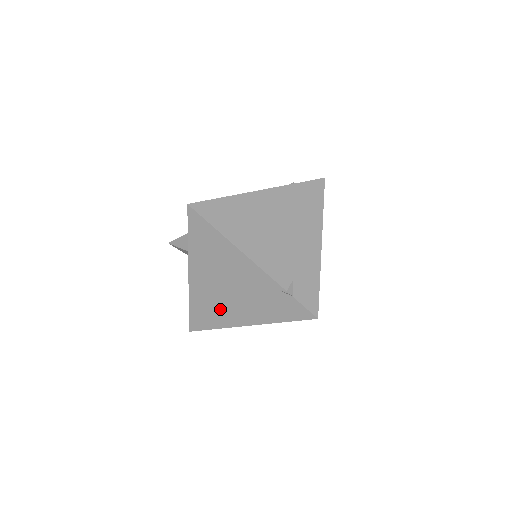
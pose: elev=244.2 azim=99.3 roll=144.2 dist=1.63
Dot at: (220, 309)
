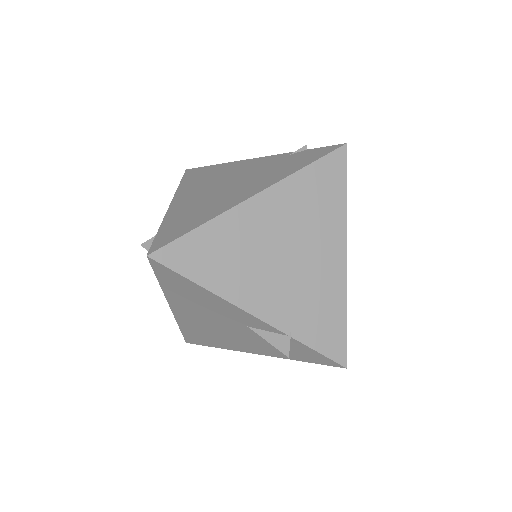
Dot at: (211, 205)
